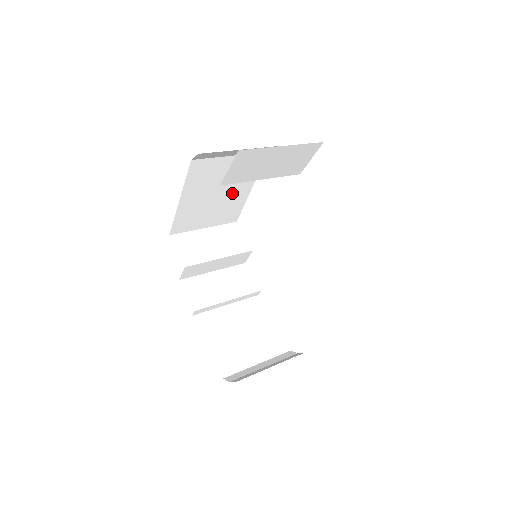
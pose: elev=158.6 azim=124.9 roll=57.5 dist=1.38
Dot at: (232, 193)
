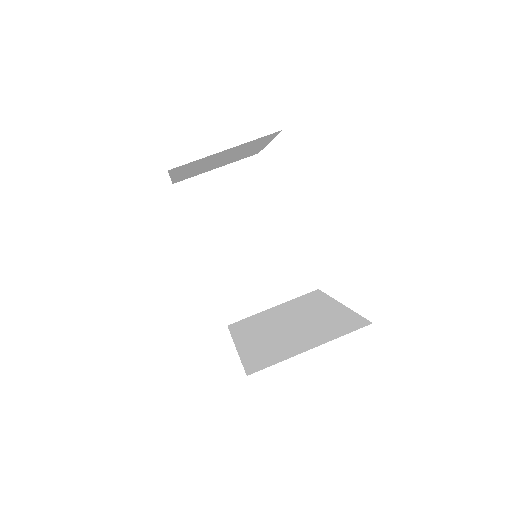
Dot at: (241, 152)
